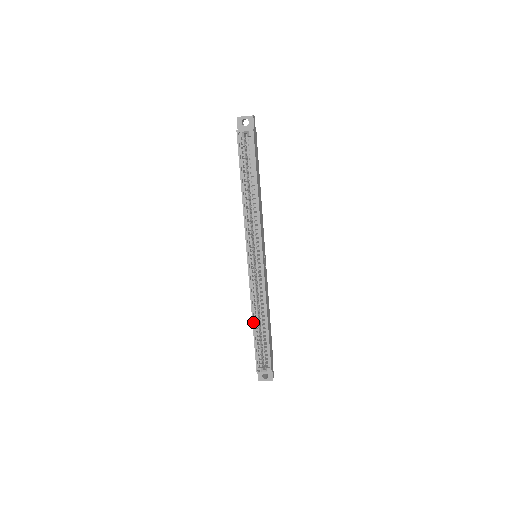
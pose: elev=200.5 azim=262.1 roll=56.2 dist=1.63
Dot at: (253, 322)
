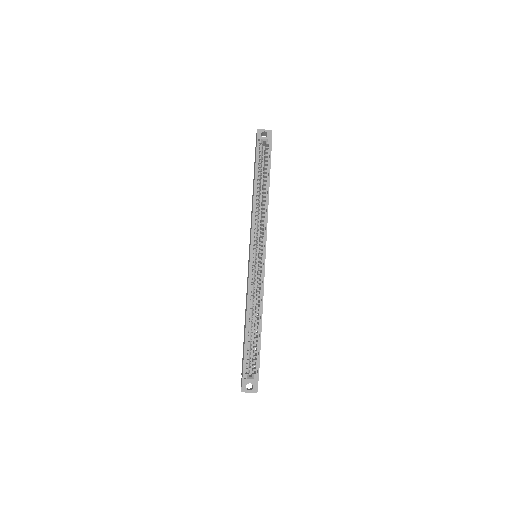
Dot at: (247, 319)
